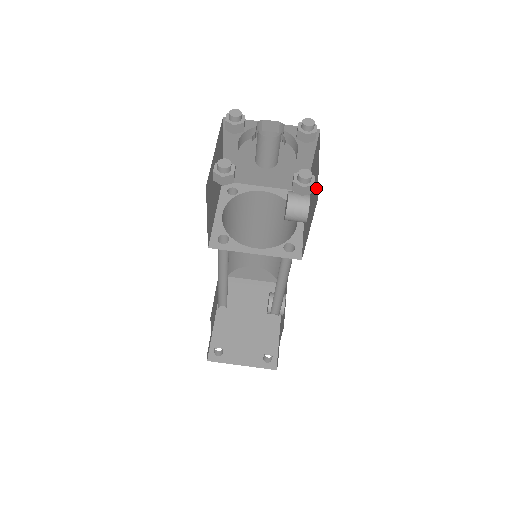
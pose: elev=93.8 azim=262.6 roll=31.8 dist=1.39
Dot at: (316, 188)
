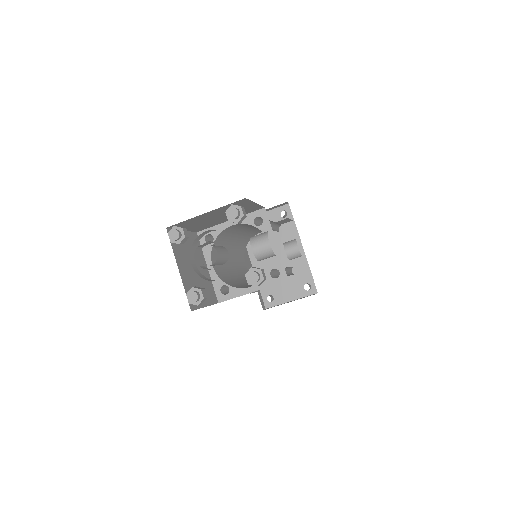
Dot at: occluded
